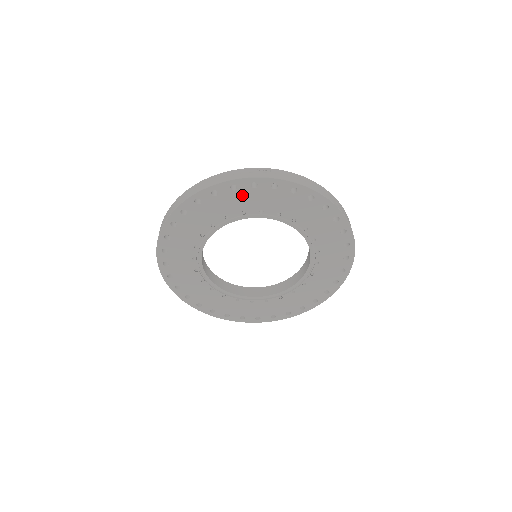
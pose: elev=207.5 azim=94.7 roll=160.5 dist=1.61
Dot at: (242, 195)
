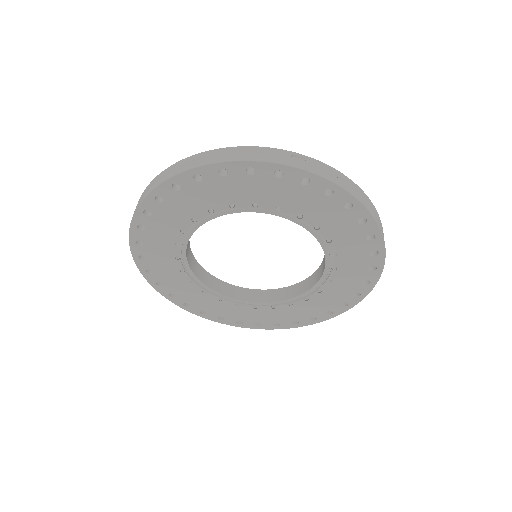
Dot at: (259, 183)
